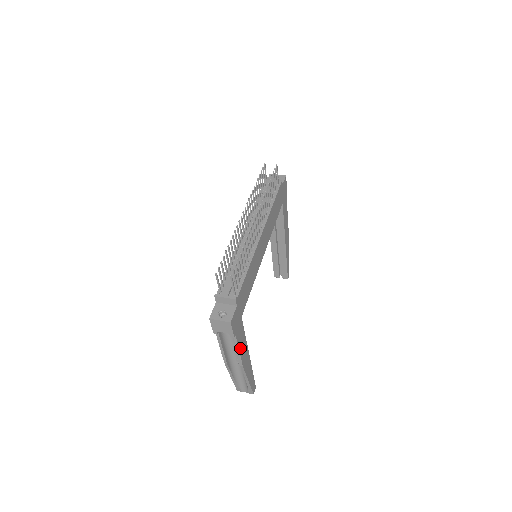
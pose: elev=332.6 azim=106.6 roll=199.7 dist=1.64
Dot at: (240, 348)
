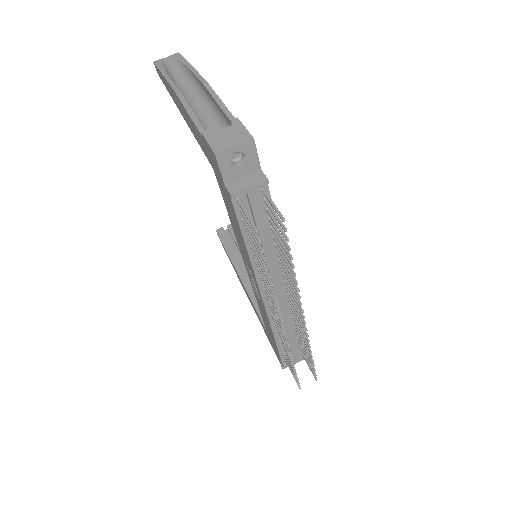
Dot at: occluded
